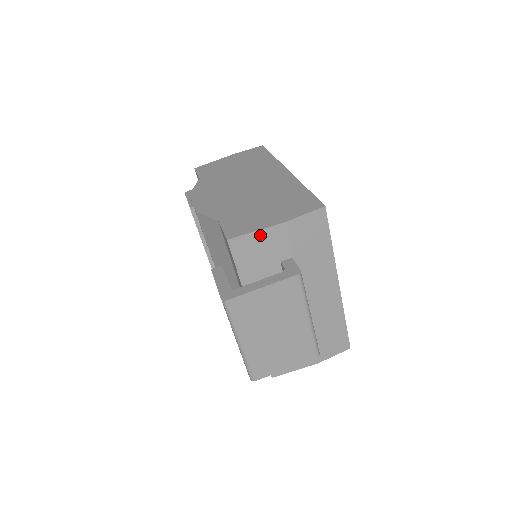
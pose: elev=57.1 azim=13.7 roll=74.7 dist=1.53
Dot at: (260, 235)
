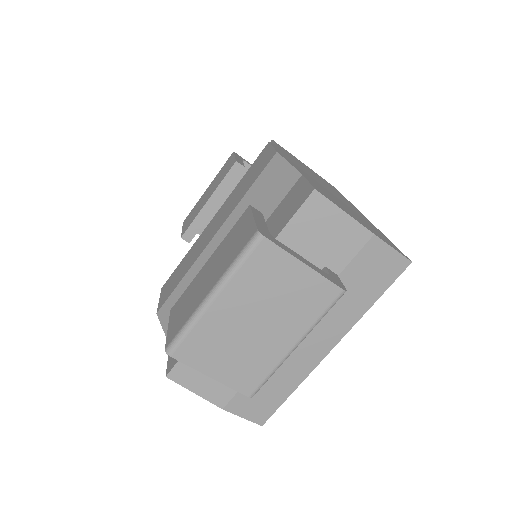
Dot at: (343, 220)
